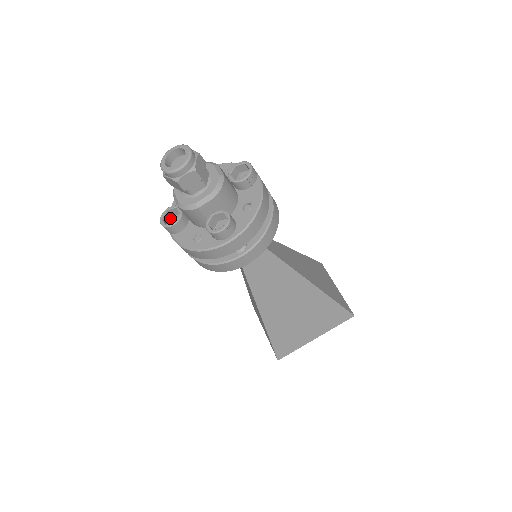
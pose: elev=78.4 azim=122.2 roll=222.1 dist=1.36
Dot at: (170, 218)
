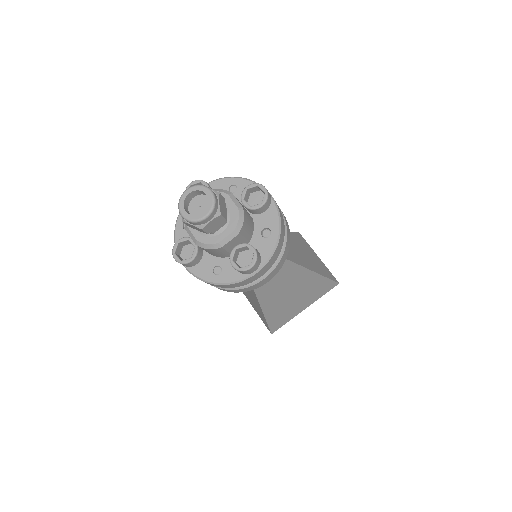
Dot at: (181, 249)
